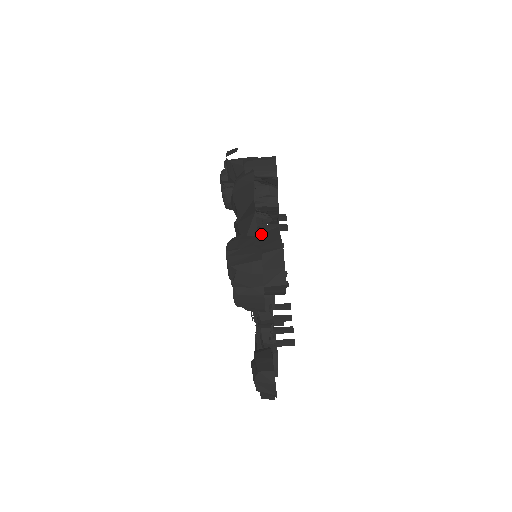
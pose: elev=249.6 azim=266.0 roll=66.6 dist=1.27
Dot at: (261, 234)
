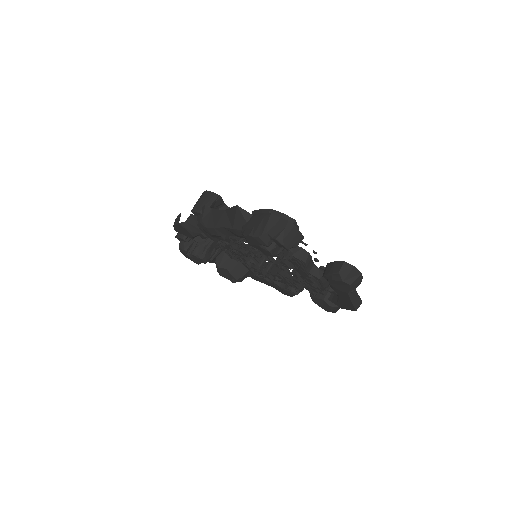
Dot at: occluded
